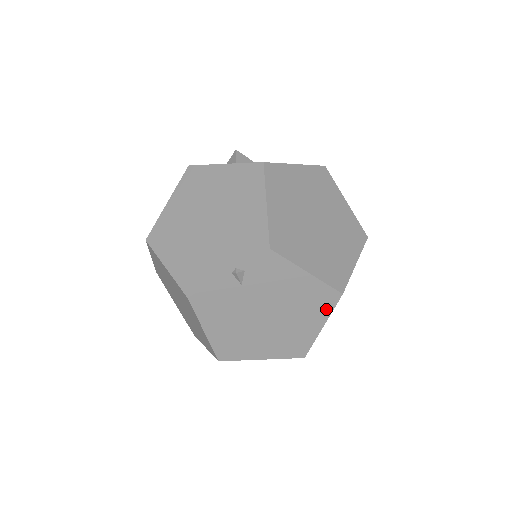
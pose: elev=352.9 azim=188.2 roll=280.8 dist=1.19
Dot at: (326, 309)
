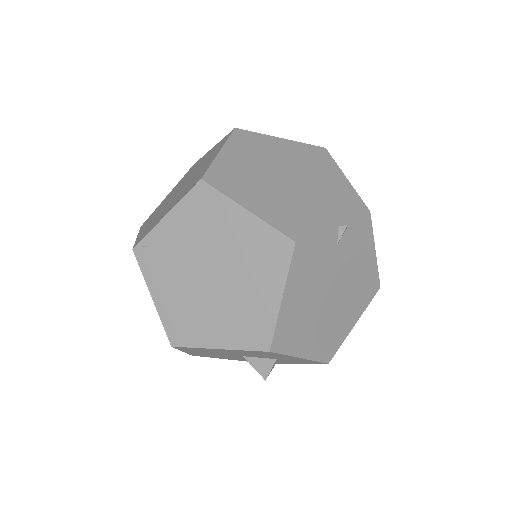
Dot at: (366, 301)
